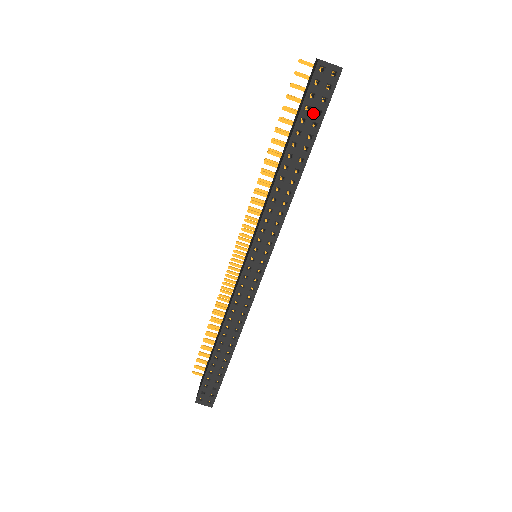
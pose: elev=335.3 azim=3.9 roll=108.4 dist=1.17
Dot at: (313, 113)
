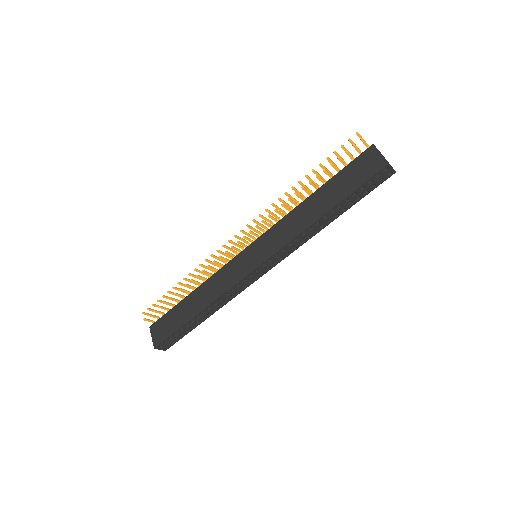
Dot at: (363, 191)
